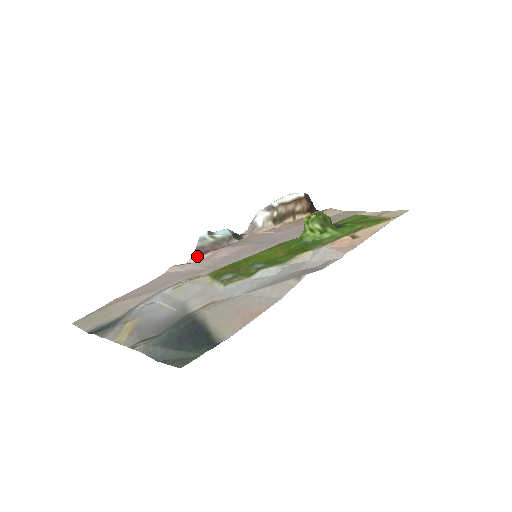
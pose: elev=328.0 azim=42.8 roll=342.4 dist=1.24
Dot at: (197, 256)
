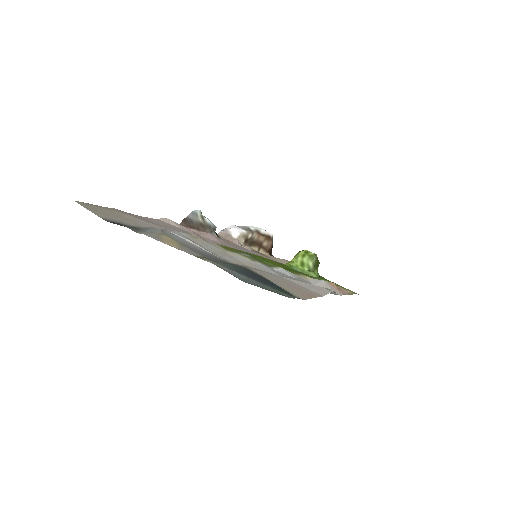
Dot at: (183, 225)
